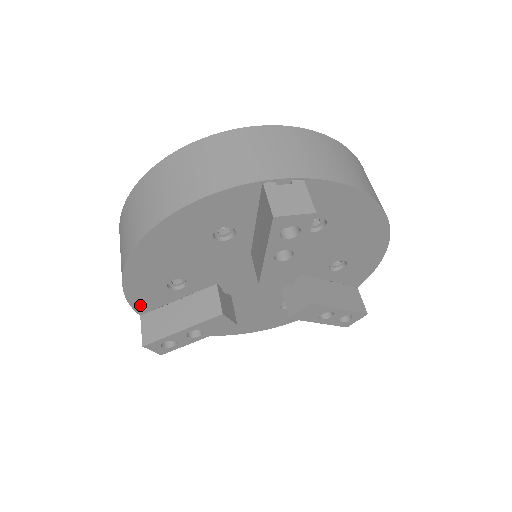
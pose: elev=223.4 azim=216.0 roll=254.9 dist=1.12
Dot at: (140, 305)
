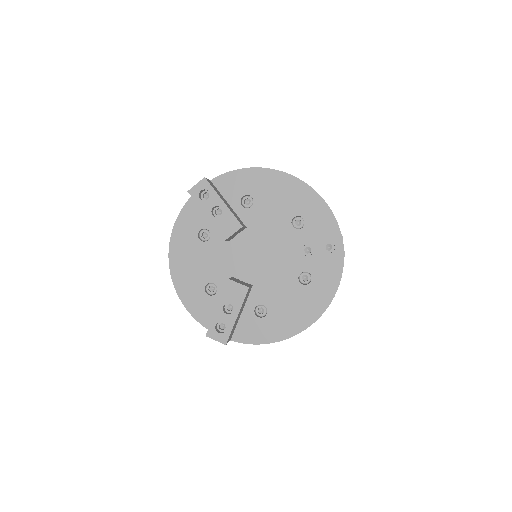
Dot at: (204, 320)
